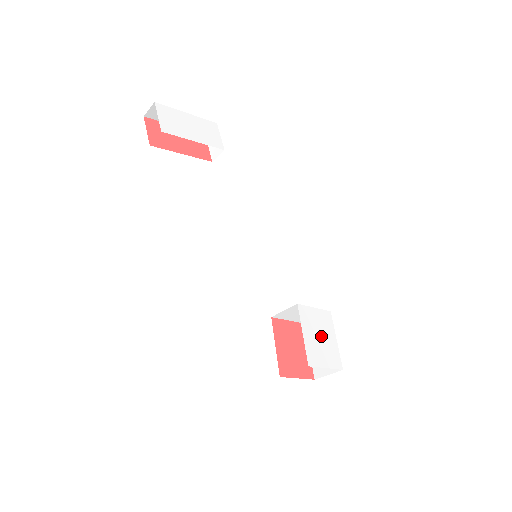
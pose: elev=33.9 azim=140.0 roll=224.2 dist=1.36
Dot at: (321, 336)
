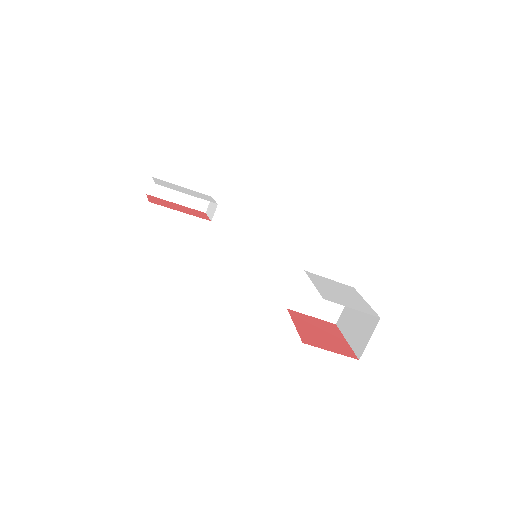
Dot at: (341, 293)
